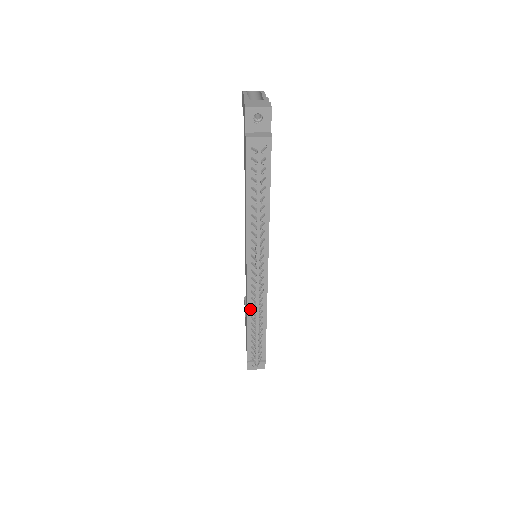
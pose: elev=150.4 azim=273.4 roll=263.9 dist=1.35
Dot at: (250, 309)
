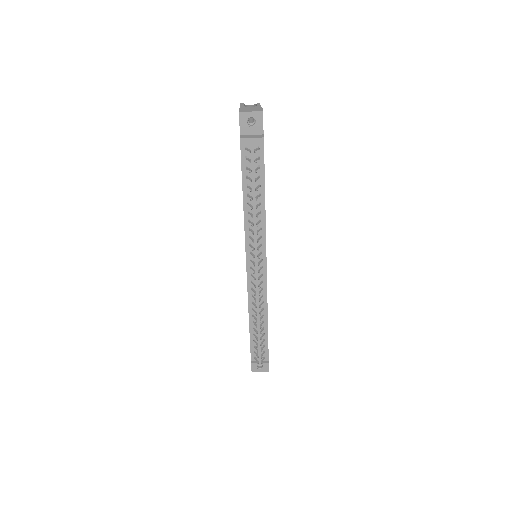
Dot at: (251, 307)
